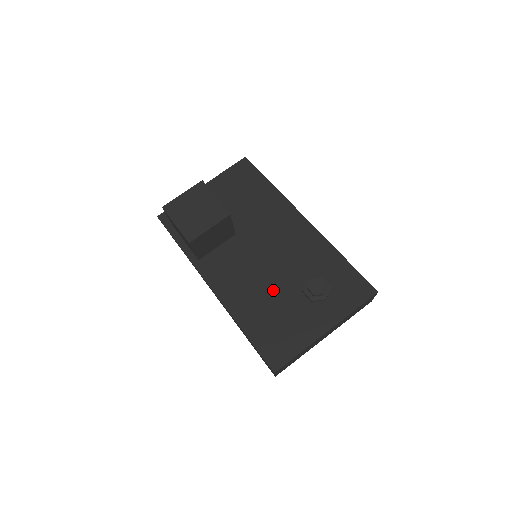
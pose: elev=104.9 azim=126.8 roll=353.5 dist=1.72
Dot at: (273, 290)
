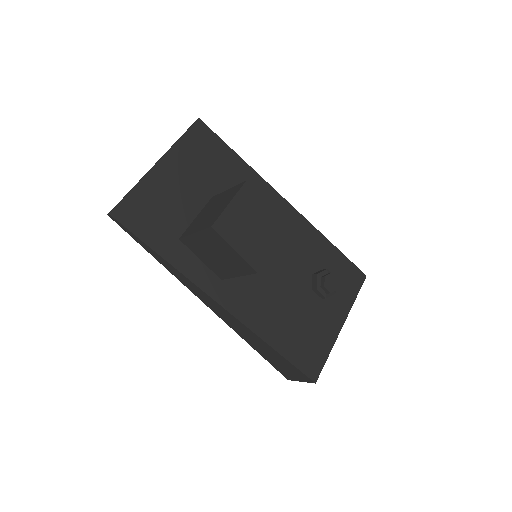
Dot at: (287, 294)
